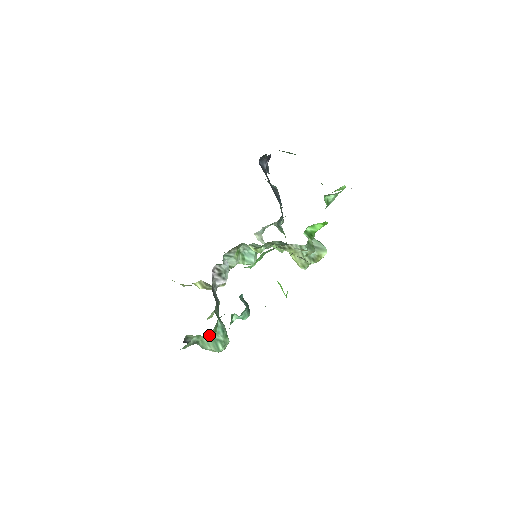
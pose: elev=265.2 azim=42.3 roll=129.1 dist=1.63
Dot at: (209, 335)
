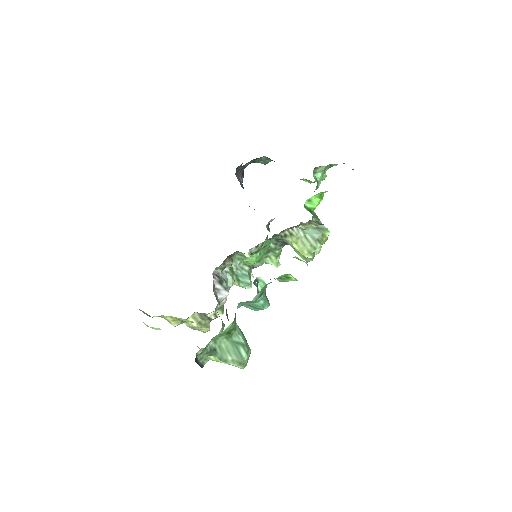
Dot at: (228, 336)
